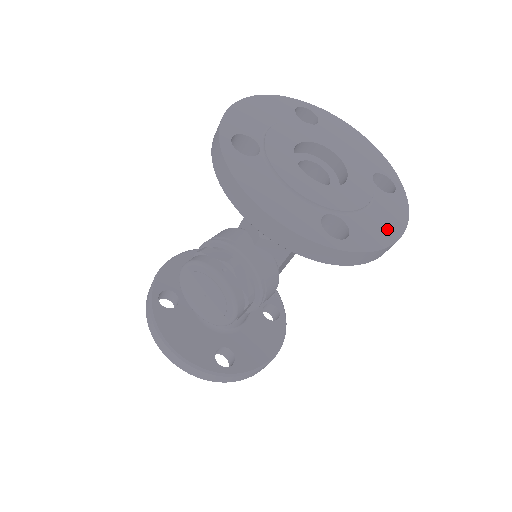
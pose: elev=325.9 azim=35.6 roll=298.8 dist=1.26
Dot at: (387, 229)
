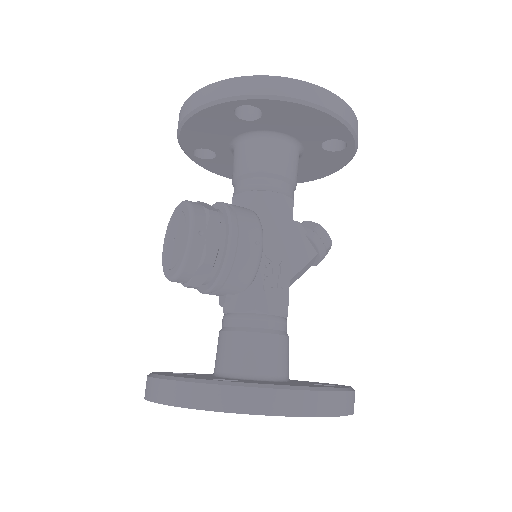
Dot at: occluded
